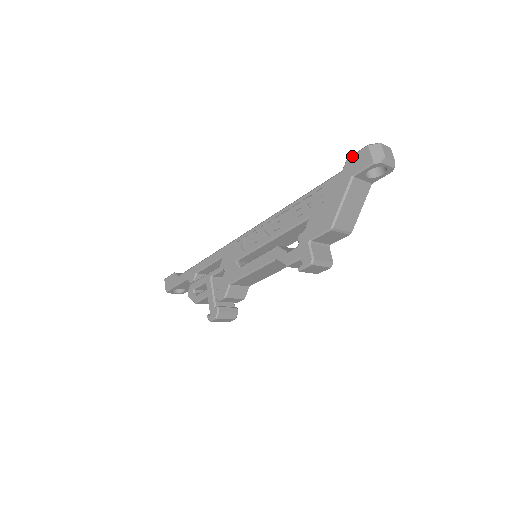
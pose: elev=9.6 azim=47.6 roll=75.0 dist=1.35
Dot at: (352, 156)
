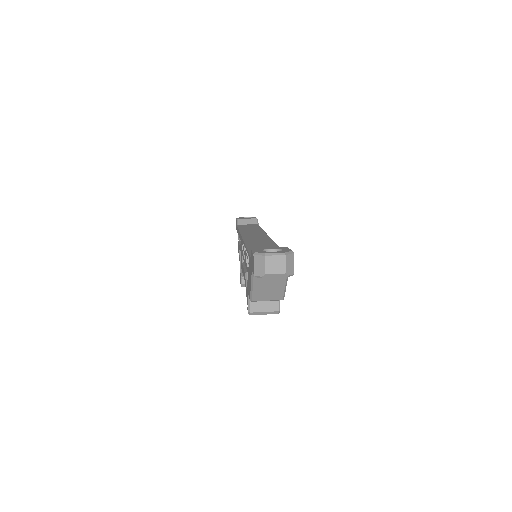
Dot at: (251, 251)
